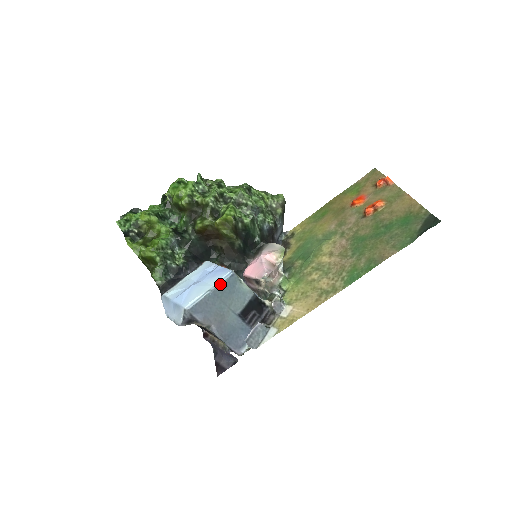
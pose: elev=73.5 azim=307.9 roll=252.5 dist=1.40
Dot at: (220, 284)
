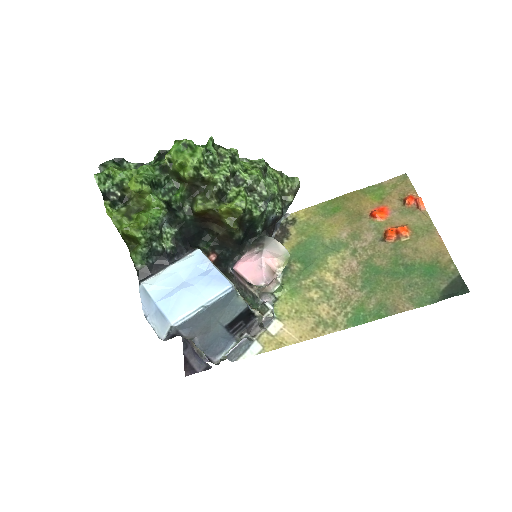
Dot at: (216, 300)
